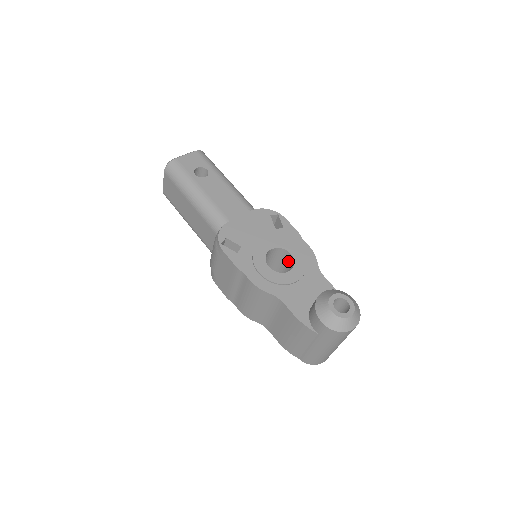
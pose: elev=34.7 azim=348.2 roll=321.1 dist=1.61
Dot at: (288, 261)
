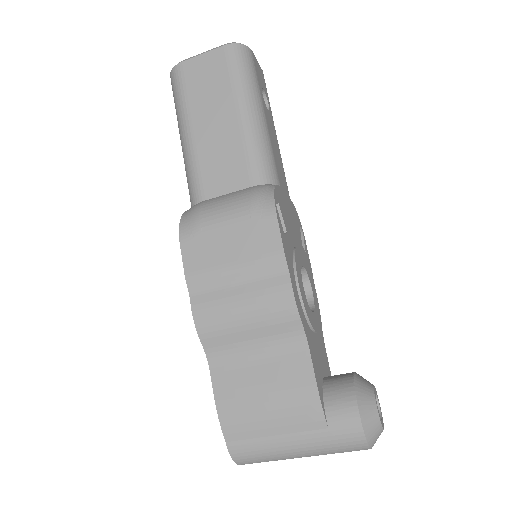
Dot at: occluded
